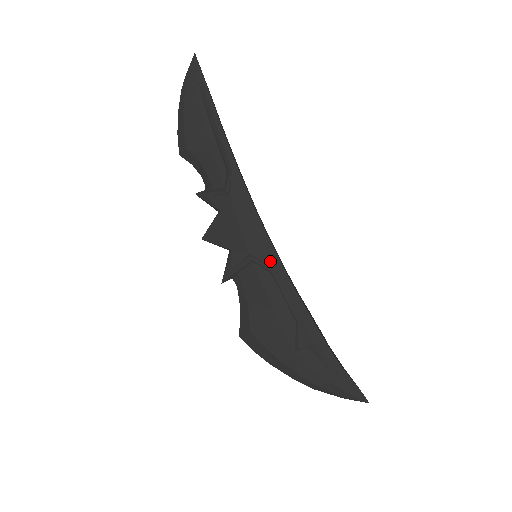
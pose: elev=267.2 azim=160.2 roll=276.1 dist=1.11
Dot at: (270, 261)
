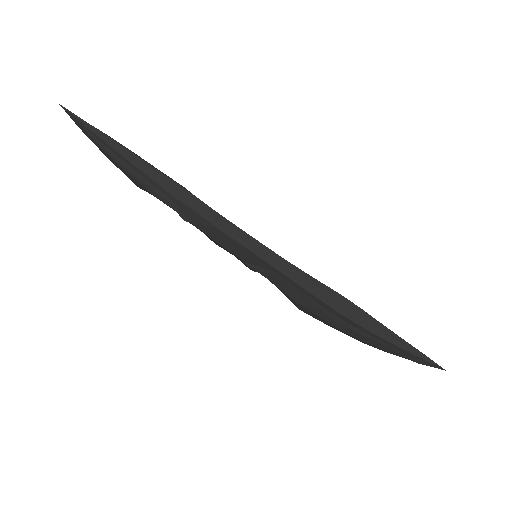
Dot at: (263, 266)
